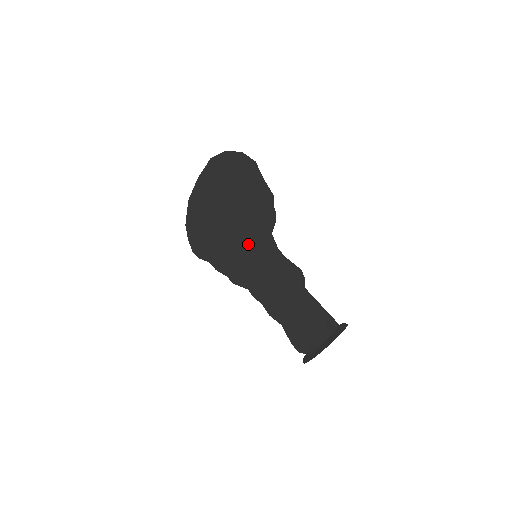
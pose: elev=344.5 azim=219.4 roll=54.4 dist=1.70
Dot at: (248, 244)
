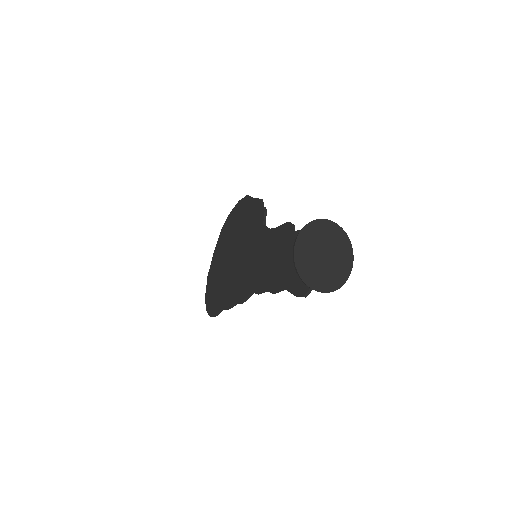
Dot at: (249, 253)
